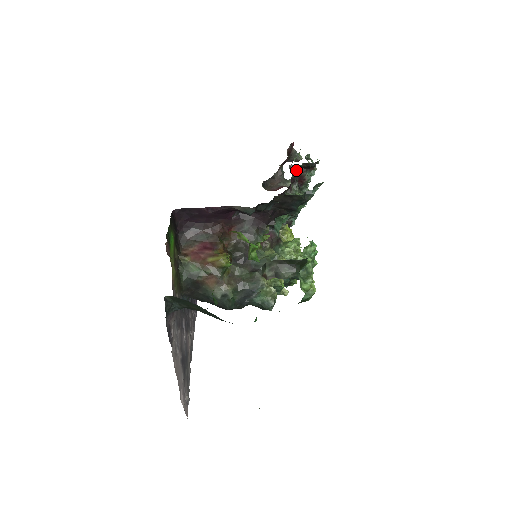
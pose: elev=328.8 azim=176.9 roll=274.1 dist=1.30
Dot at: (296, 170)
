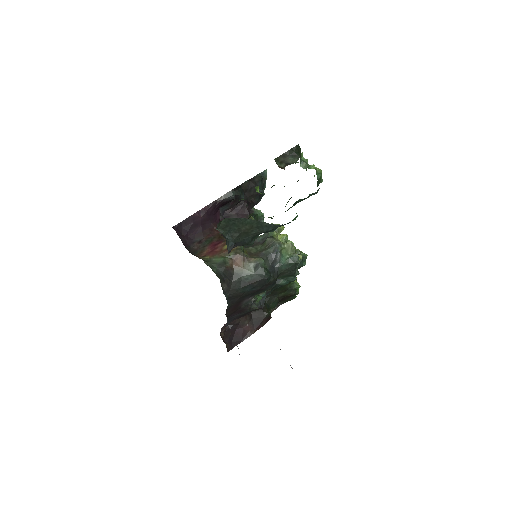
Dot at: occluded
